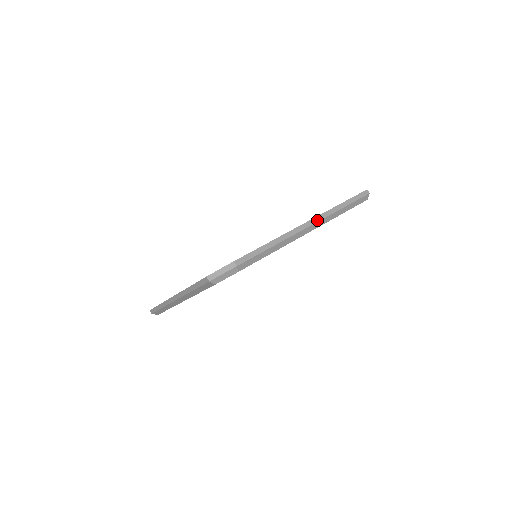
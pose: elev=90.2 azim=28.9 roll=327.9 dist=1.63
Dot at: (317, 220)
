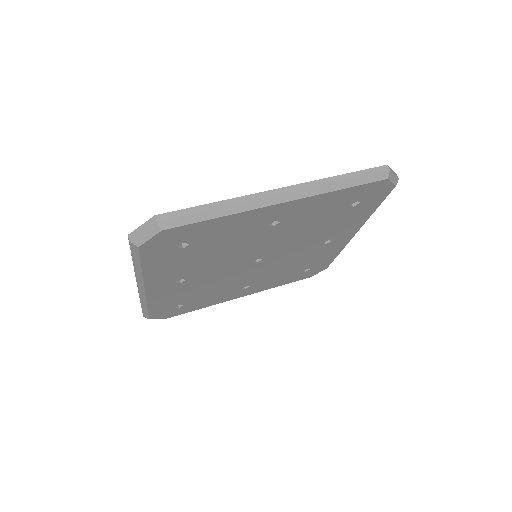
Dot at: (295, 189)
